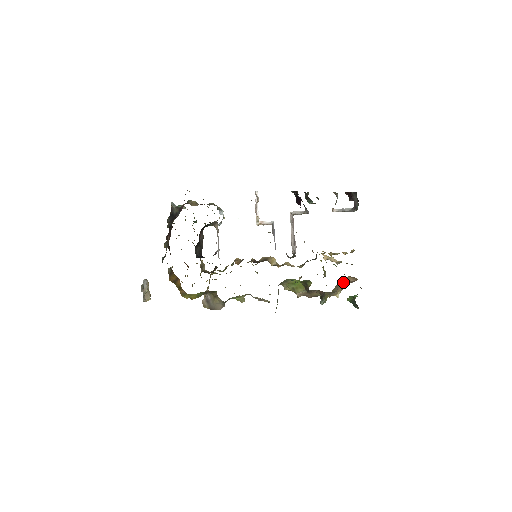
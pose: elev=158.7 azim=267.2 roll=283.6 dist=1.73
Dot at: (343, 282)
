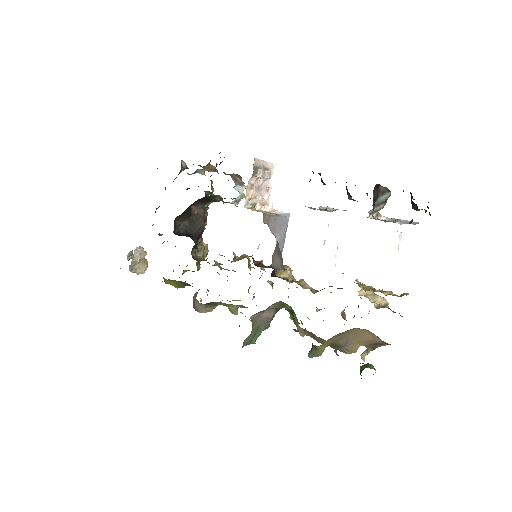
Dot at: (361, 336)
